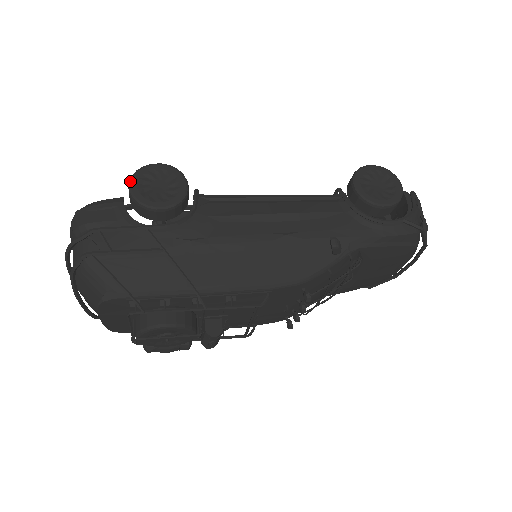
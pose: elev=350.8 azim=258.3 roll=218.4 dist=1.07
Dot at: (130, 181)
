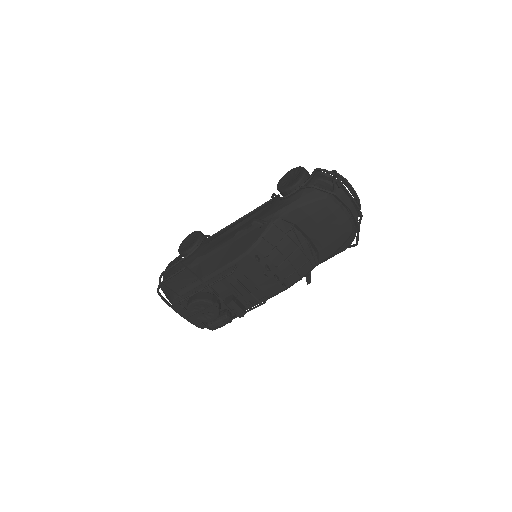
Dot at: (179, 246)
